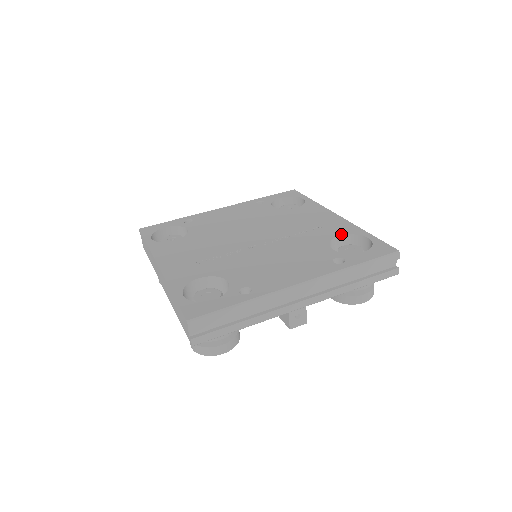
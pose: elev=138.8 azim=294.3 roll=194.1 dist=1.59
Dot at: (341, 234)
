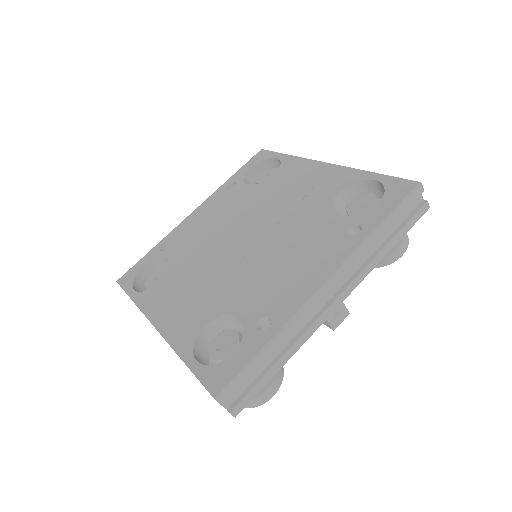
Dot at: (340, 189)
